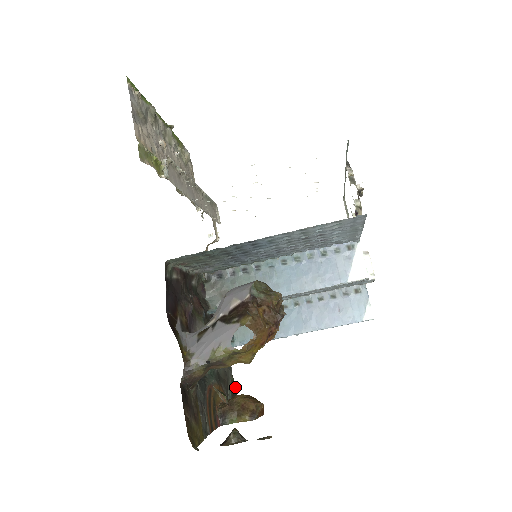
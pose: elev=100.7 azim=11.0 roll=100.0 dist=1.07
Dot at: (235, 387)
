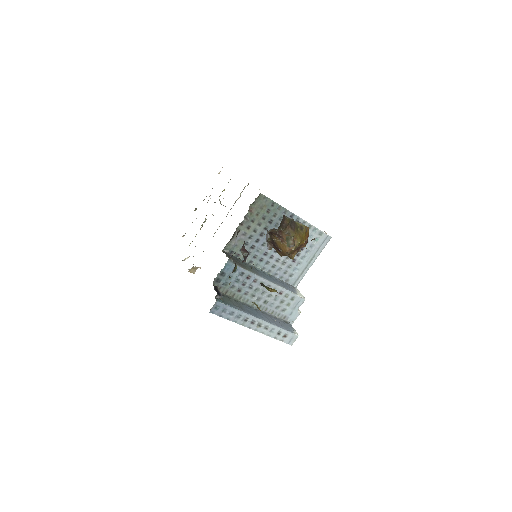
Dot at: occluded
